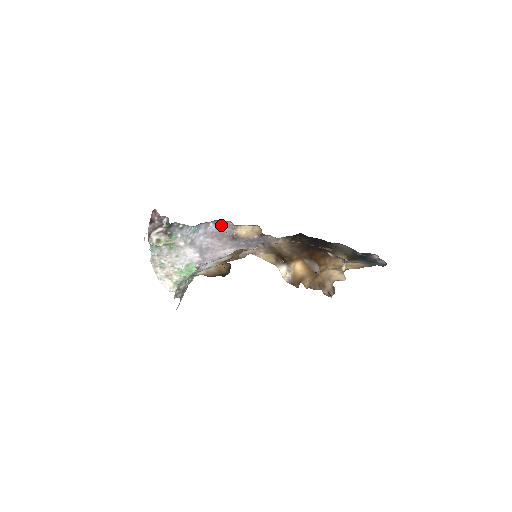
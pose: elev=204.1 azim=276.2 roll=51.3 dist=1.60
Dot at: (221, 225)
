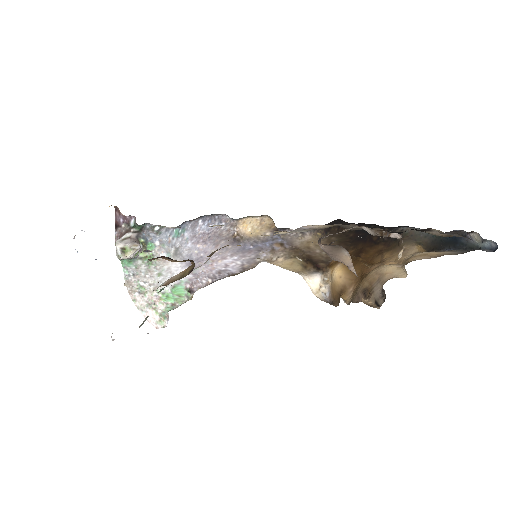
Dot at: (214, 222)
